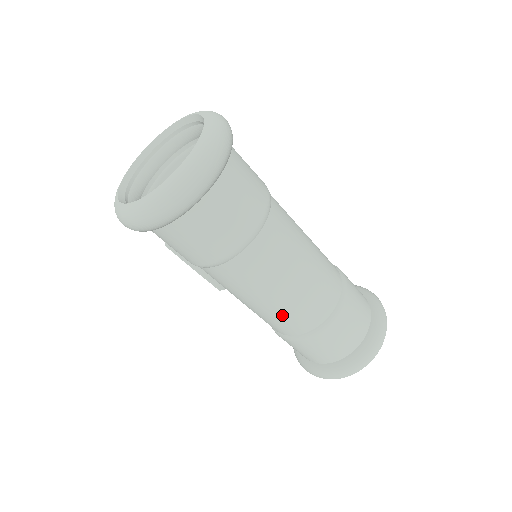
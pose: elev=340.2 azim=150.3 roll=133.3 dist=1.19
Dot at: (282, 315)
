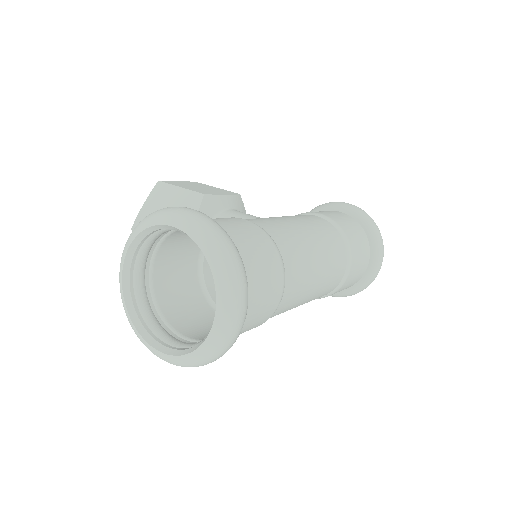
Dot at: occluded
